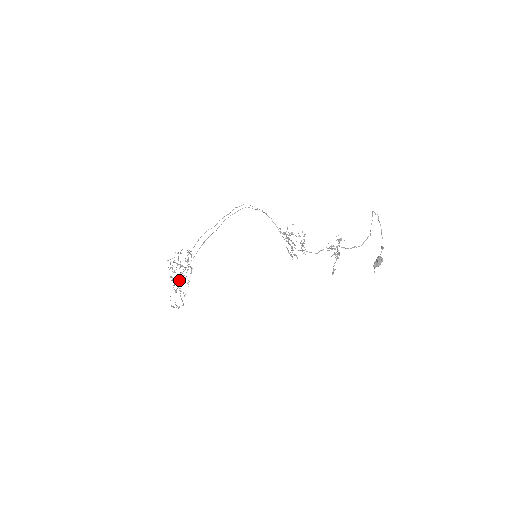
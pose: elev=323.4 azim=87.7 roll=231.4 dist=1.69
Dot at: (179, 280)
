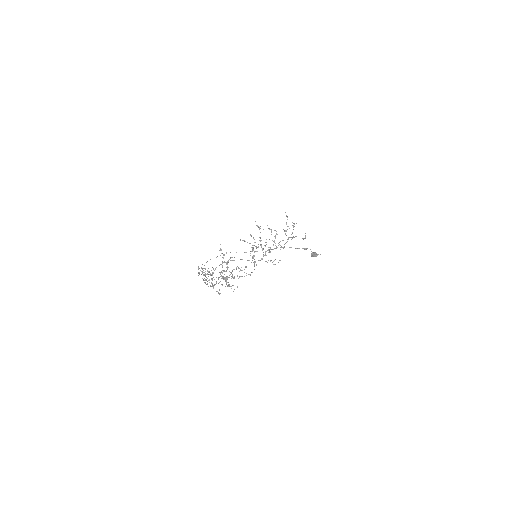
Dot at: (226, 271)
